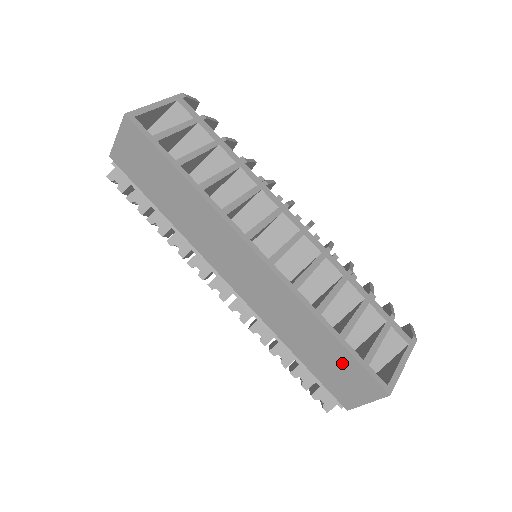
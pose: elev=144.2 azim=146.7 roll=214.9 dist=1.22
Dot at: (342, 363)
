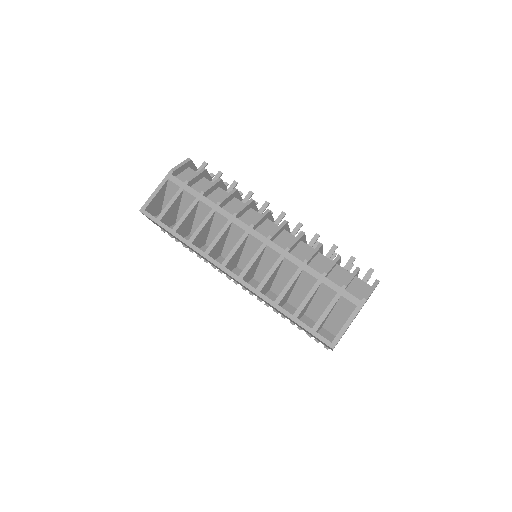
Dot at: occluded
